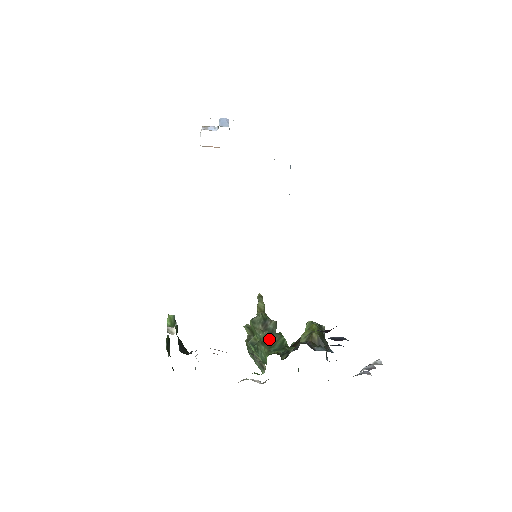
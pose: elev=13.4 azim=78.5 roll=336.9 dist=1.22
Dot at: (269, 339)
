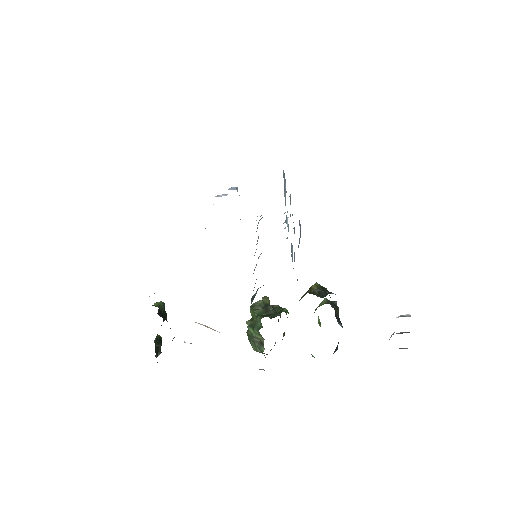
Dot at: (267, 312)
